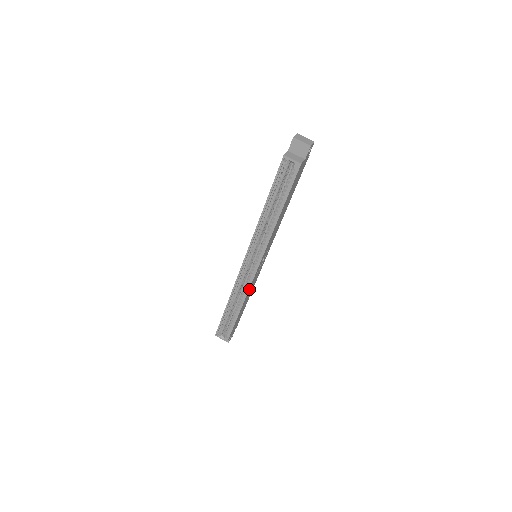
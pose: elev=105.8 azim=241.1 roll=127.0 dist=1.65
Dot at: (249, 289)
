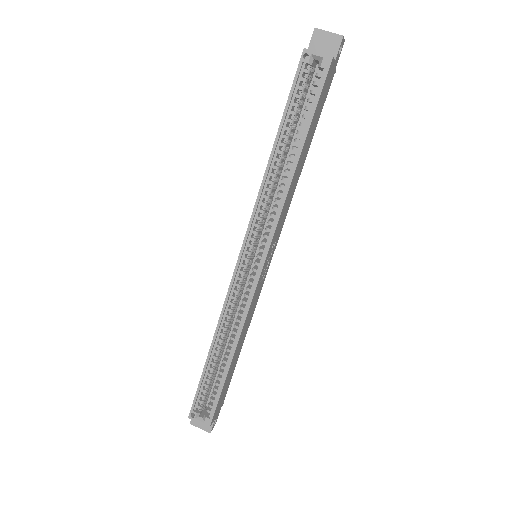
Dot at: (248, 313)
